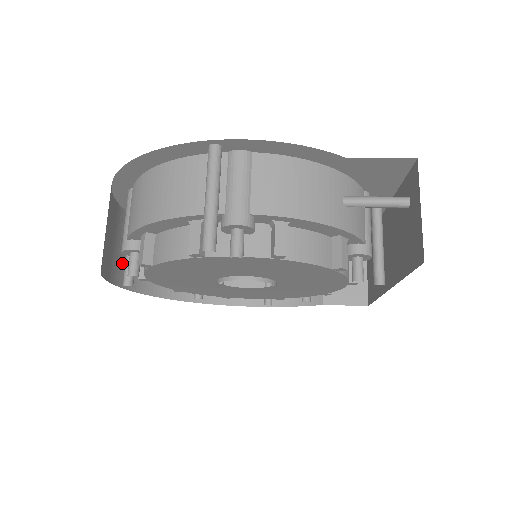
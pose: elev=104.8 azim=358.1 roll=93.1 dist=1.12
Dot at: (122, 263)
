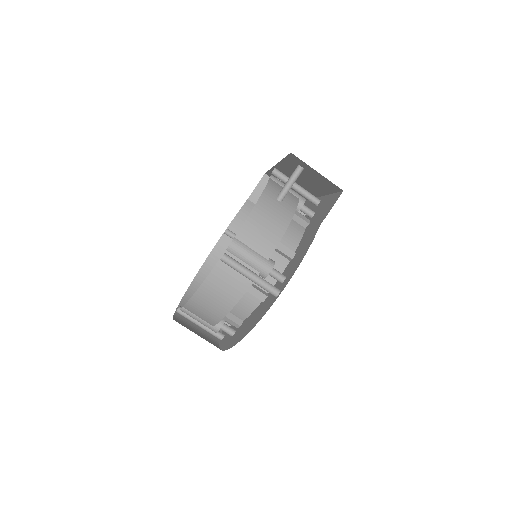
Dot at: (205, 334)
